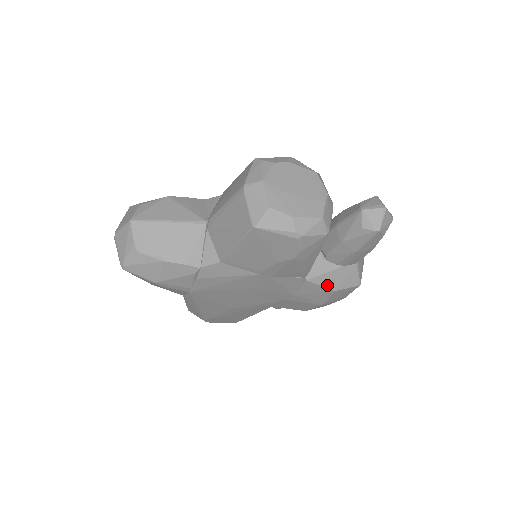
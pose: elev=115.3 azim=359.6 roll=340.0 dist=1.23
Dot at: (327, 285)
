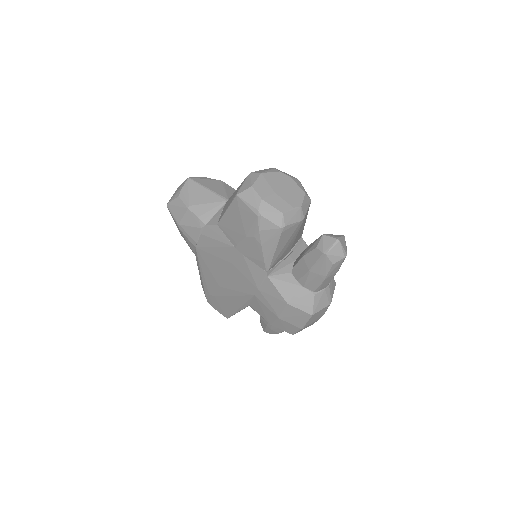
Dot at: (283, 293)
